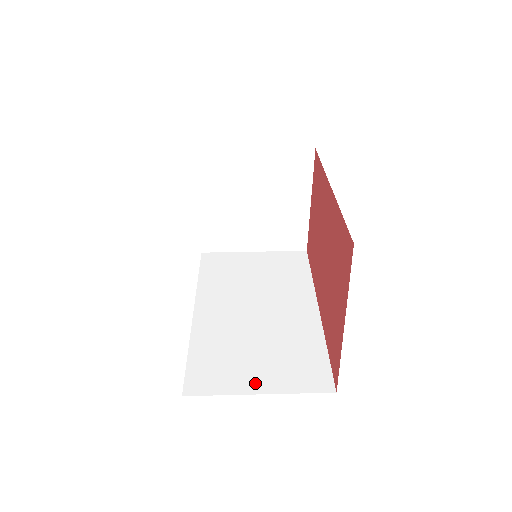
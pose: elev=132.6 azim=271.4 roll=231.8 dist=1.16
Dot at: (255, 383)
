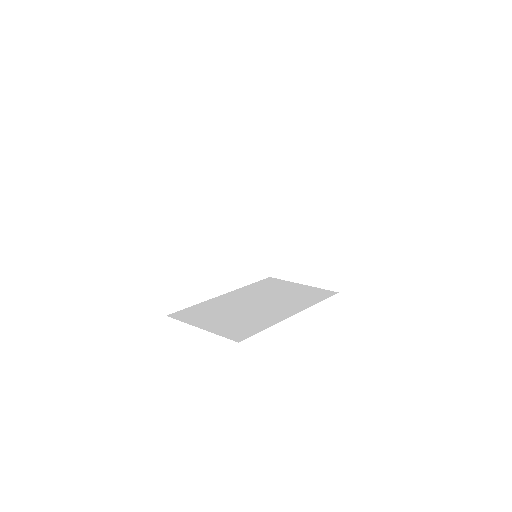
Dot at: (205, 324)
